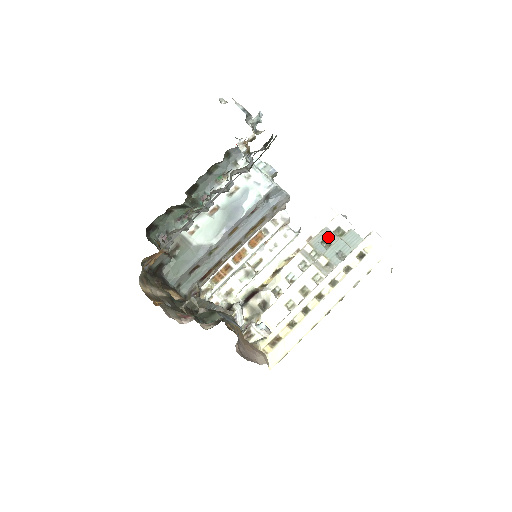
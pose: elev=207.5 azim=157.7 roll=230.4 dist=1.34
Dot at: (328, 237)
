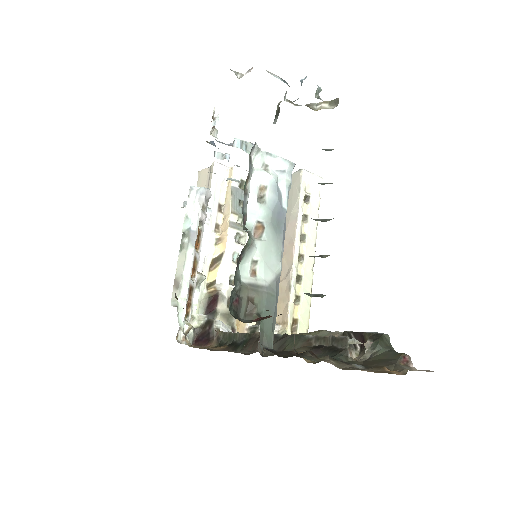
Dot at: (240, 196)
